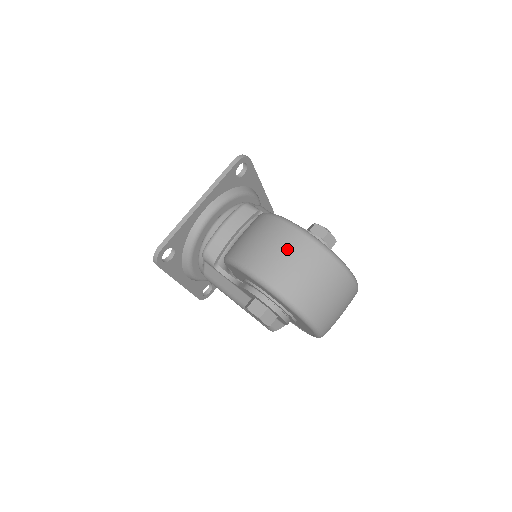
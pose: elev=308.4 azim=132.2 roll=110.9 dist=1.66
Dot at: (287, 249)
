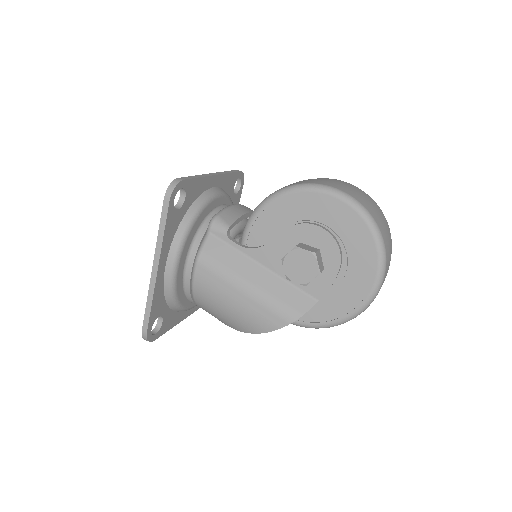
Dot at: (345, 183)
